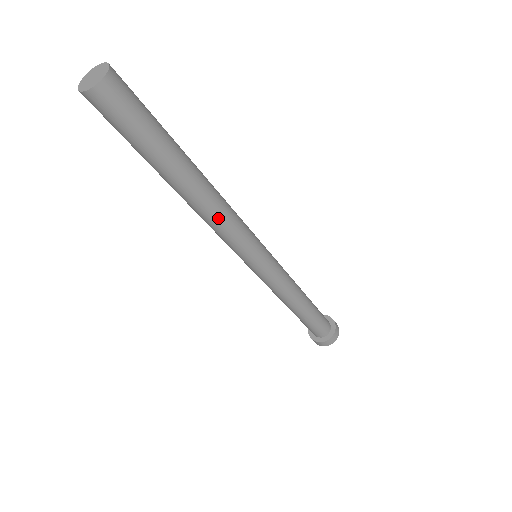
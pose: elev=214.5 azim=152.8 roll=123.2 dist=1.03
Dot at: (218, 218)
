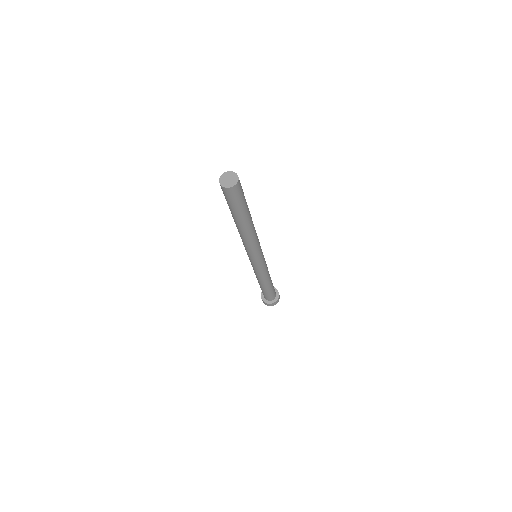
Dot at: (255, 237)
